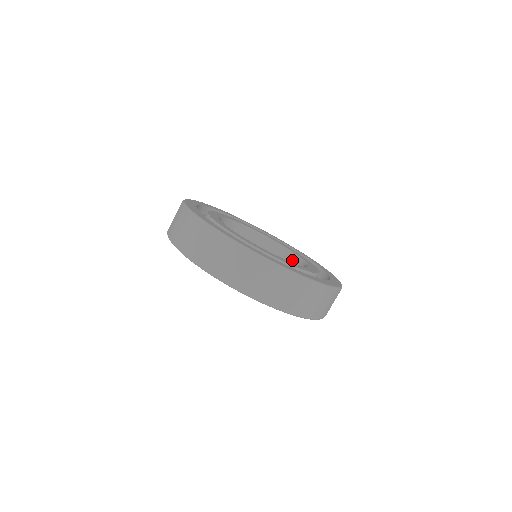
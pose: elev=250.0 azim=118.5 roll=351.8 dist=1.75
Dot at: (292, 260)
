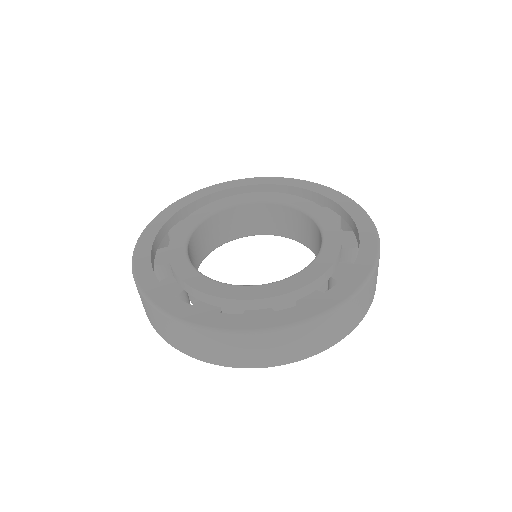
Dot at: (306, 221)
